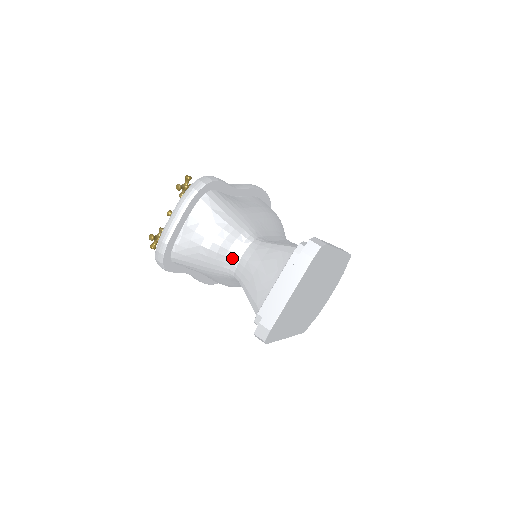
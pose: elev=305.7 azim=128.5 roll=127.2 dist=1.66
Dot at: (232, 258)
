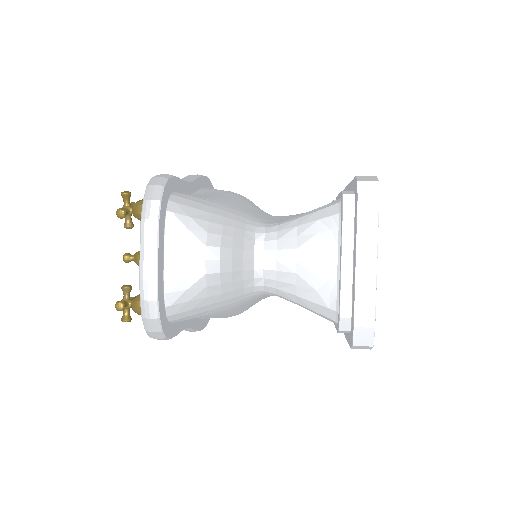
Dot at: (252, 268)
